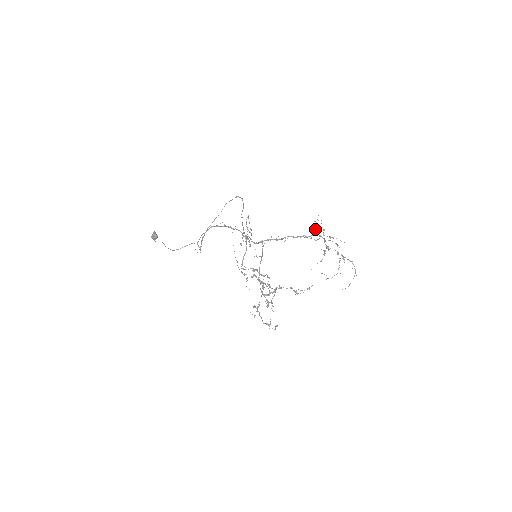
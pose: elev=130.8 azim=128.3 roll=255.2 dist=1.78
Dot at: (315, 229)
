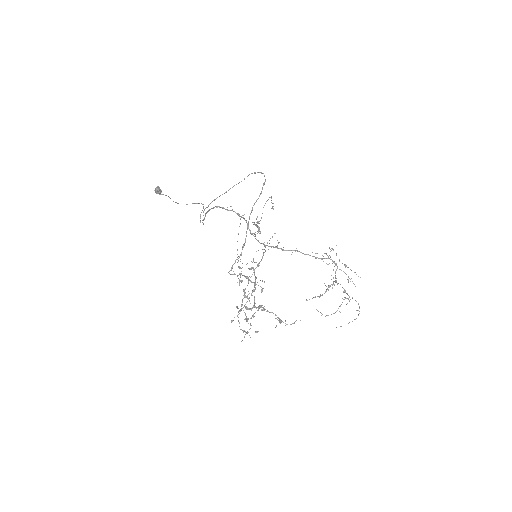
Dot at: occluded
